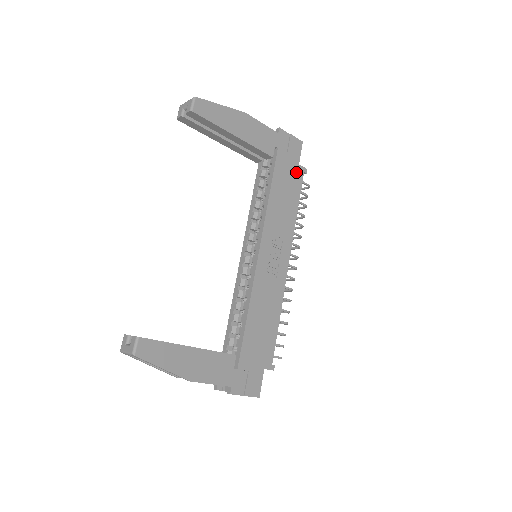
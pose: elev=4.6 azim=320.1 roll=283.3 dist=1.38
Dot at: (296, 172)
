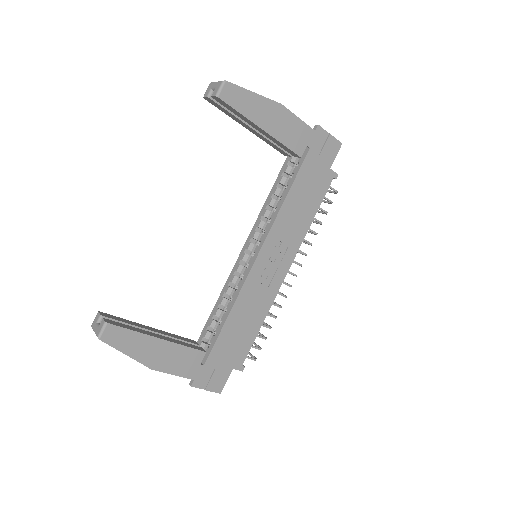
Dot at: (324, 177)
